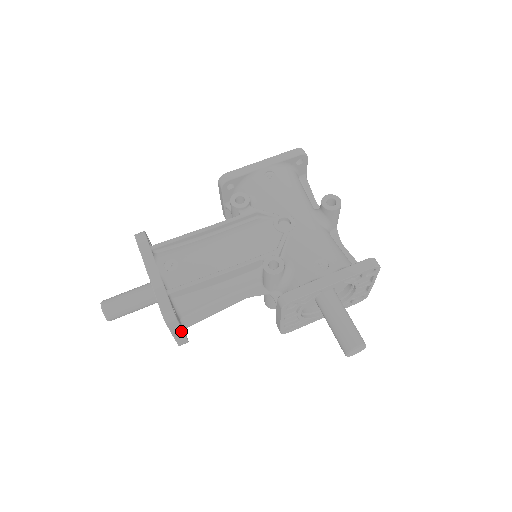
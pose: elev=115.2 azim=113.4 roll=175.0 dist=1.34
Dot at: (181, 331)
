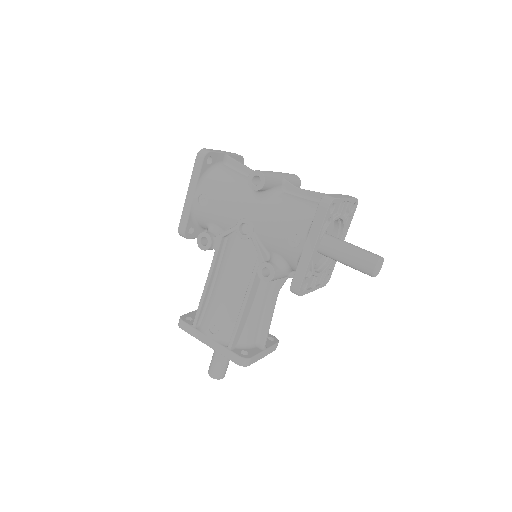
Dot at: (264, 352)
